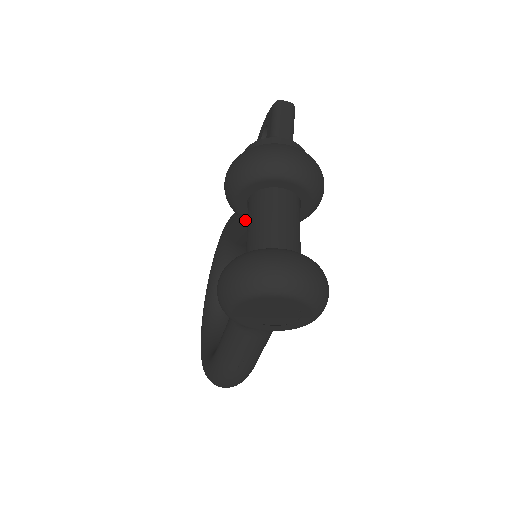
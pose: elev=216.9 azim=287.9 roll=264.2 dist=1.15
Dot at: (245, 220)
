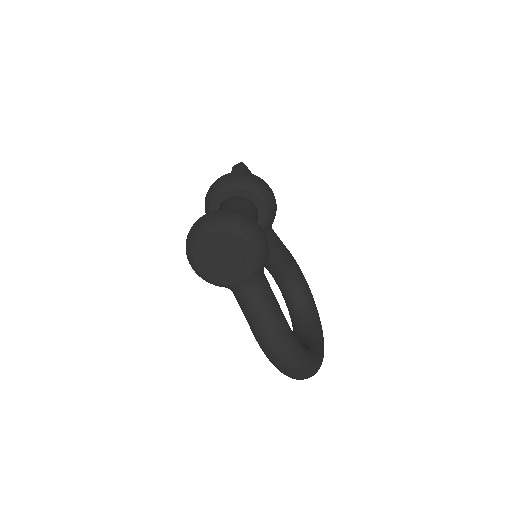
Dot at: occluded
